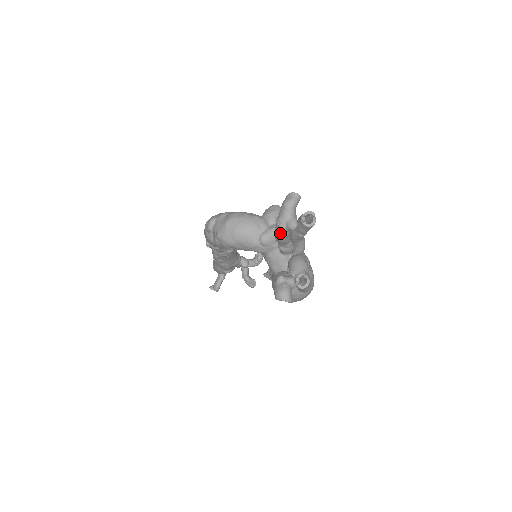
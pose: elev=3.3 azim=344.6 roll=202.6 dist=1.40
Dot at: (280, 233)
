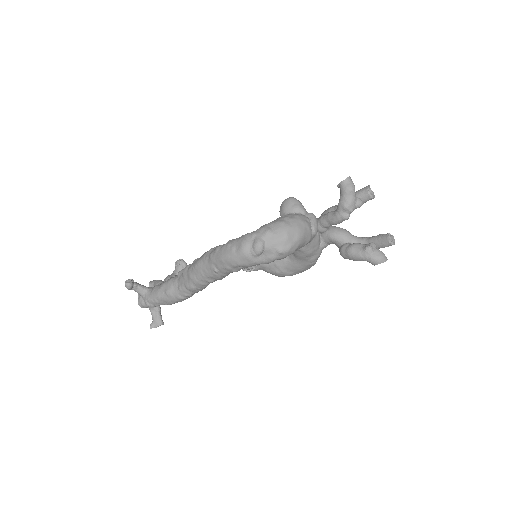
Dot at: occluded
